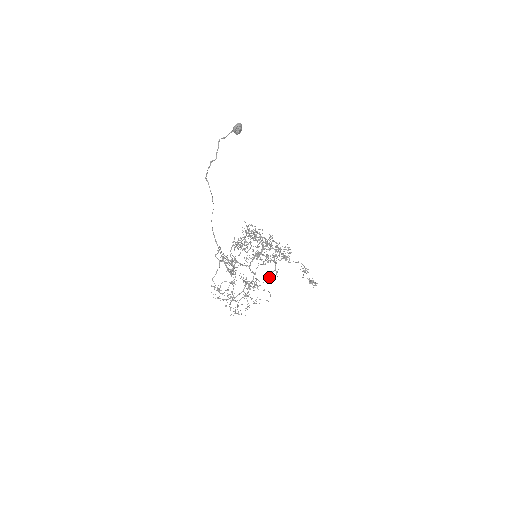
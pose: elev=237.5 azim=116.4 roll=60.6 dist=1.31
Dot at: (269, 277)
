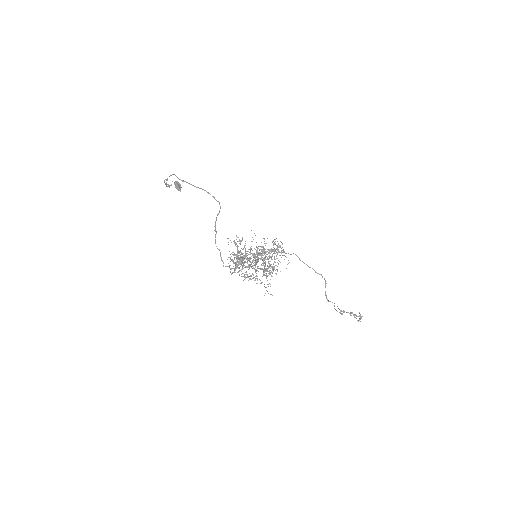
Dot at: occluded
